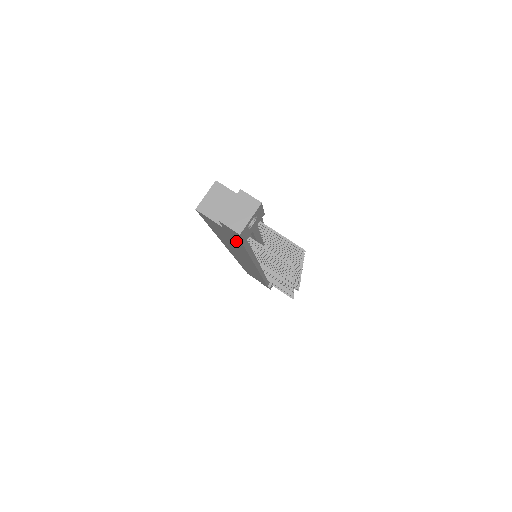
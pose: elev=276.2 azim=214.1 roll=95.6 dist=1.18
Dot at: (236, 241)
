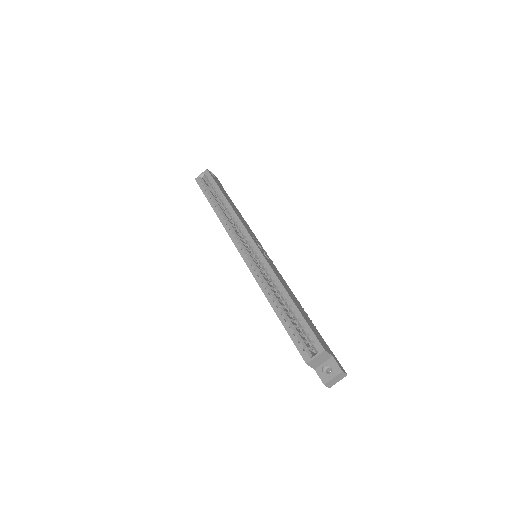
Dot at: occluded
